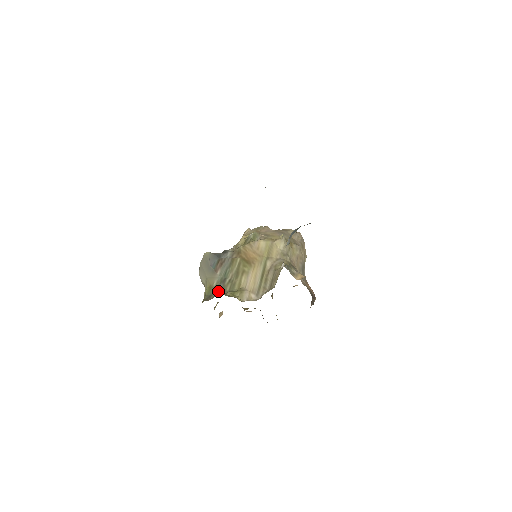
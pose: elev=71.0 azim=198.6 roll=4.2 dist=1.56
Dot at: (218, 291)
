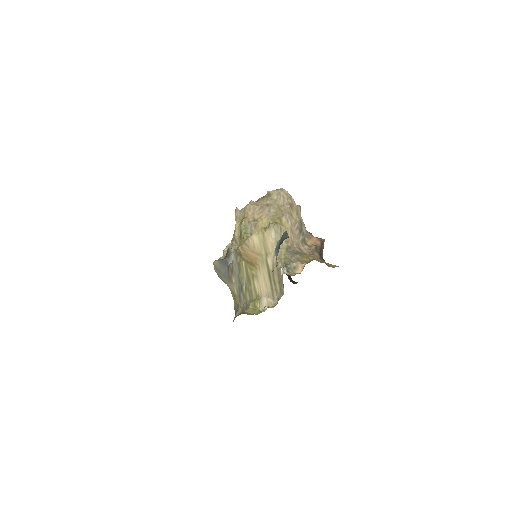
Dot at: (241, 301)
